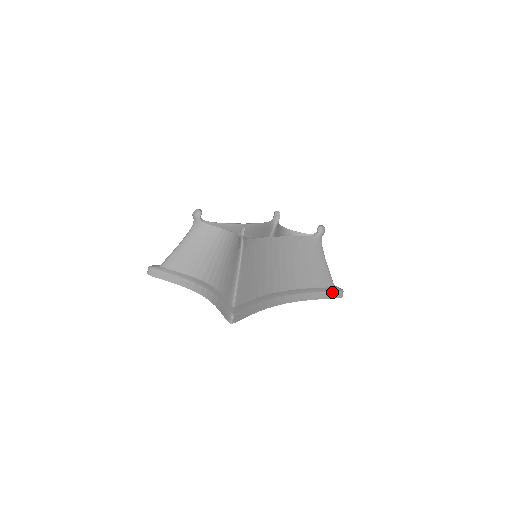
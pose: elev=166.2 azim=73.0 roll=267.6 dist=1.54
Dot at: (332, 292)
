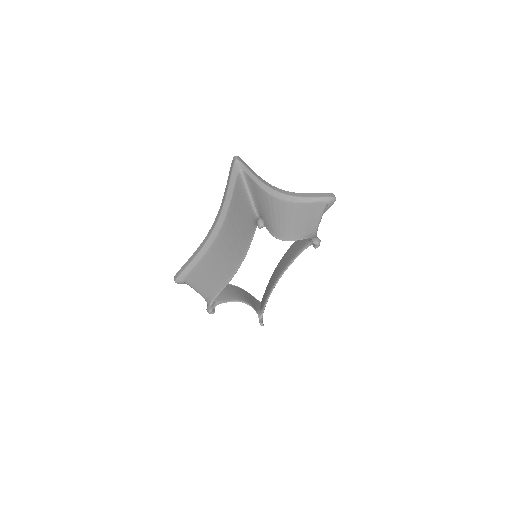
Dot at: occluded
